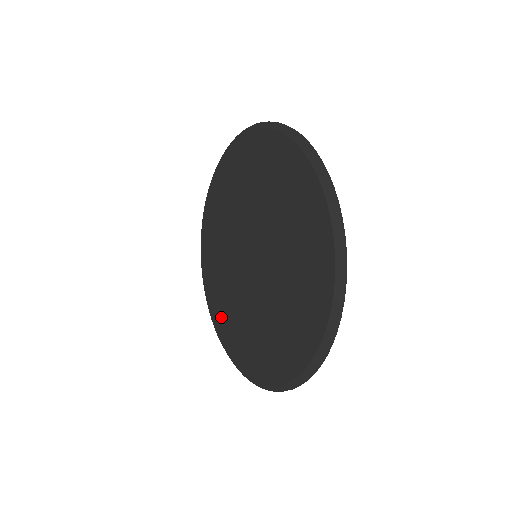
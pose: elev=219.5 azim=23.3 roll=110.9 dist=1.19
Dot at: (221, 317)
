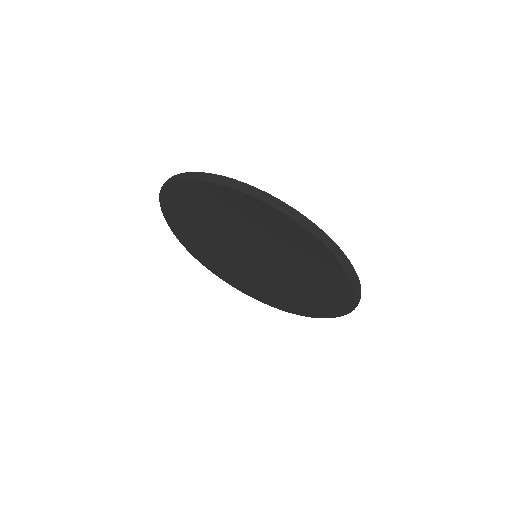
Dot at: (198, 251)
